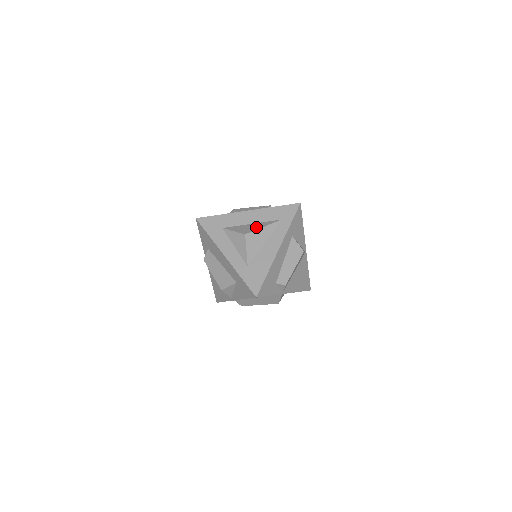
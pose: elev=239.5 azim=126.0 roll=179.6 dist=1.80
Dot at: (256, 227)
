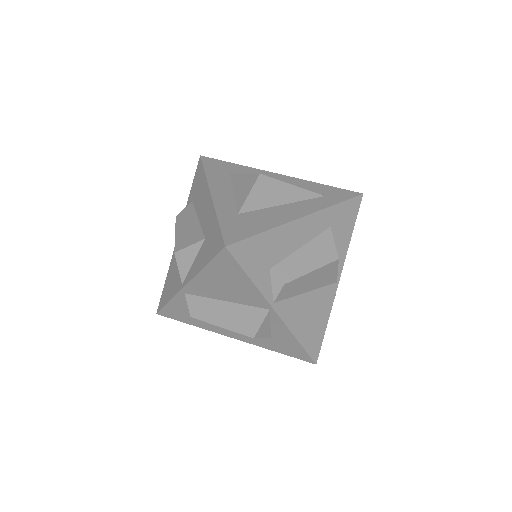
Dot at: occluded
